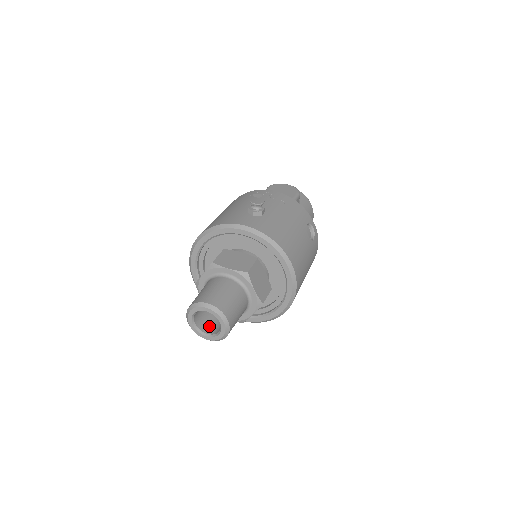
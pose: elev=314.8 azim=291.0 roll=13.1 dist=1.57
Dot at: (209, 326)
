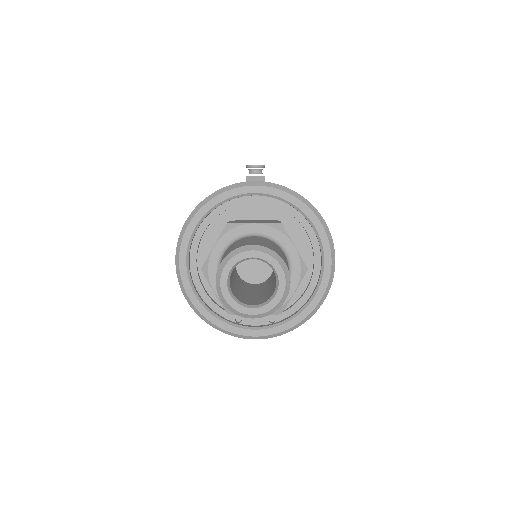
Dot at: (249, 300)
